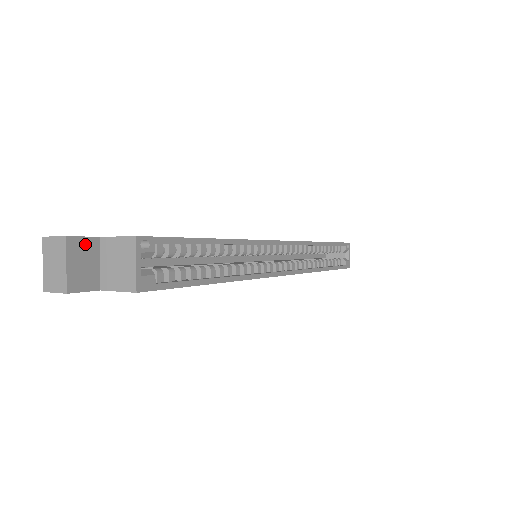
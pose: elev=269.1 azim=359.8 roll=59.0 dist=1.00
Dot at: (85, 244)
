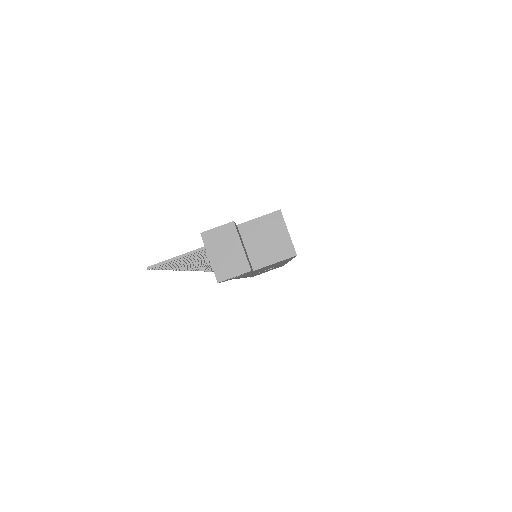
Dot at: (237, 230)
